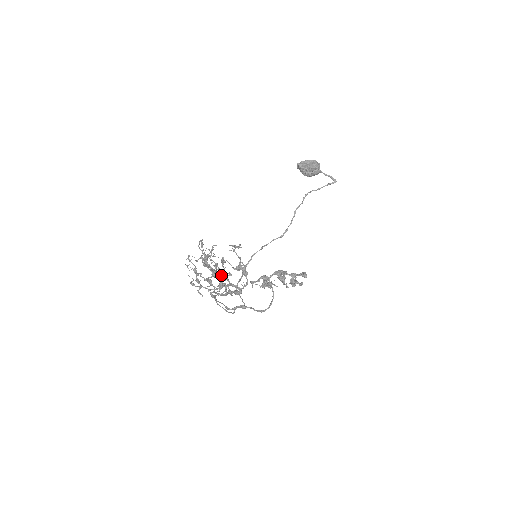
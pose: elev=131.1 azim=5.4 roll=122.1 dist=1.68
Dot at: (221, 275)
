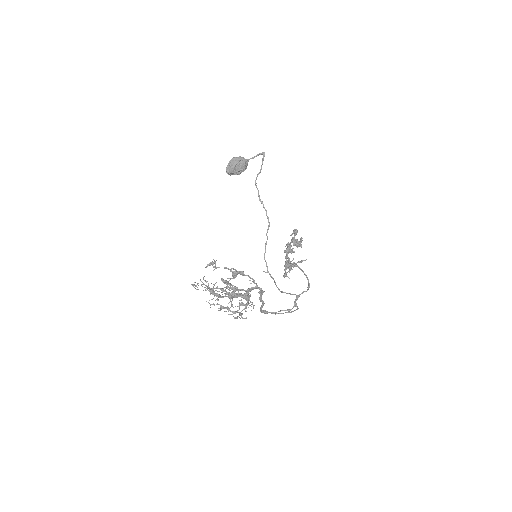
Dot at: occluded
